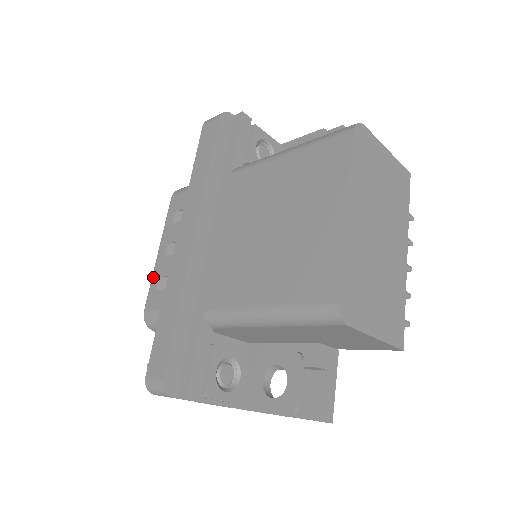
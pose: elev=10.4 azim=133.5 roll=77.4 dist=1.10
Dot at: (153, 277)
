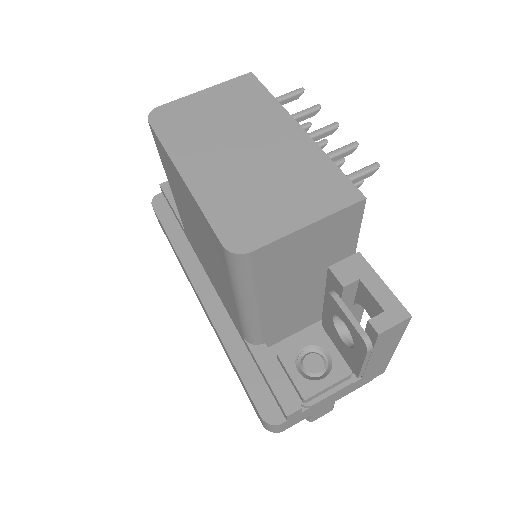
Dot at: occluded
